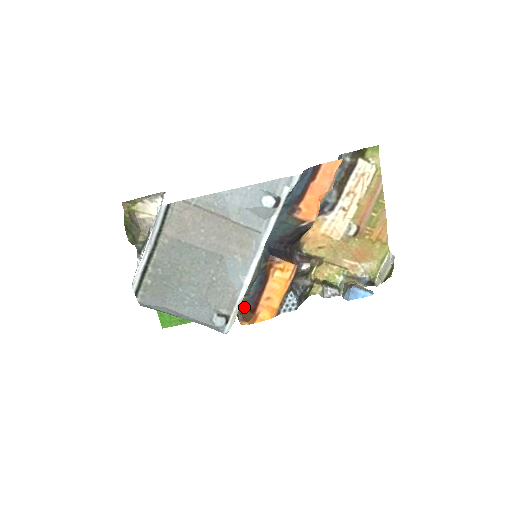
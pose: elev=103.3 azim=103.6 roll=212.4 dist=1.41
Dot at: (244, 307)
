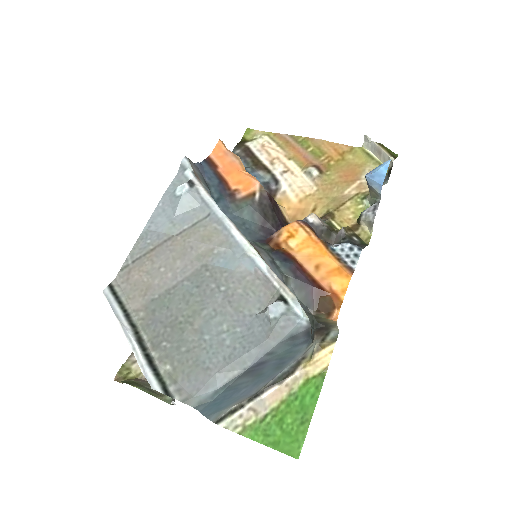
Dot at: (308, 300)
